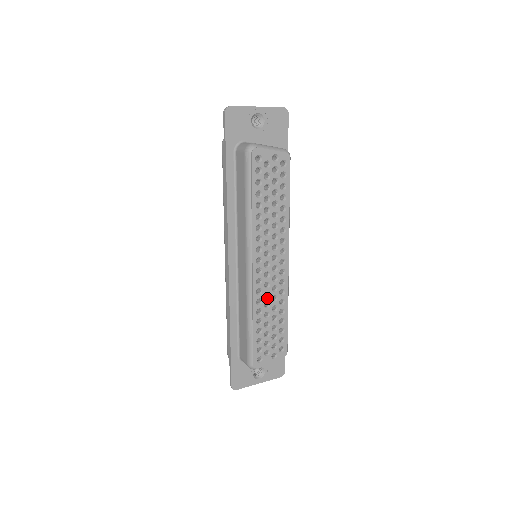
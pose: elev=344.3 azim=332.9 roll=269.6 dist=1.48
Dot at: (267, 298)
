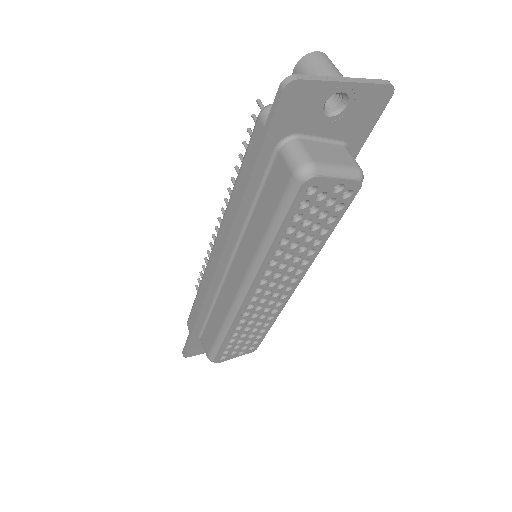
Dot at: (253, 317)
